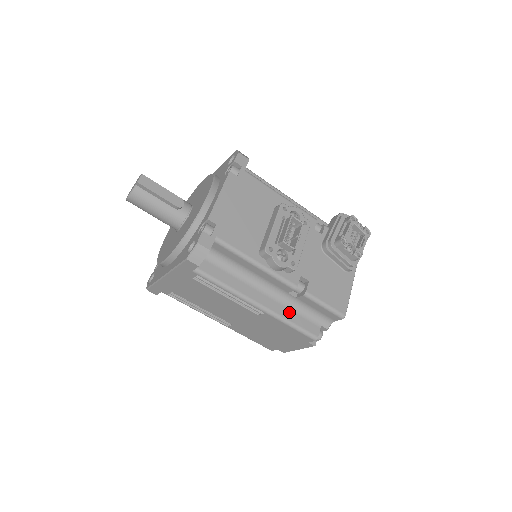
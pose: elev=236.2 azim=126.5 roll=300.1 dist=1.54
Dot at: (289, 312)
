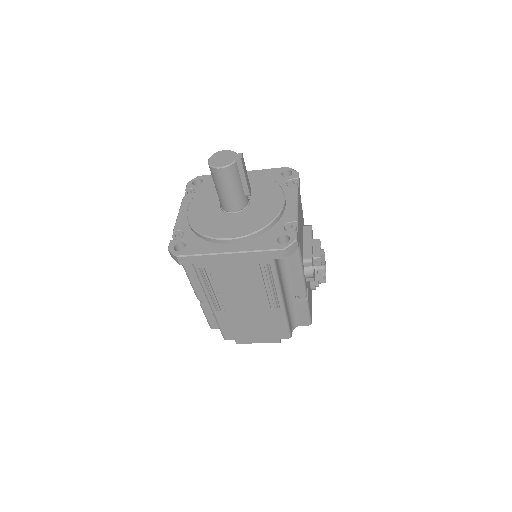
Dot at: (288, 312)
